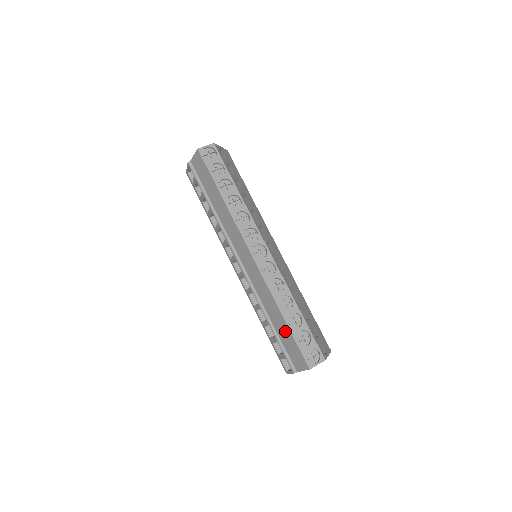
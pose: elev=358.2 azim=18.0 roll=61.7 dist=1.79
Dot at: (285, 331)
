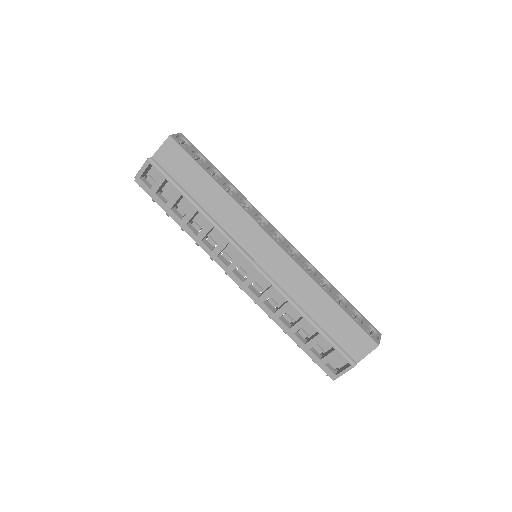
Dot at: (336, 316)
